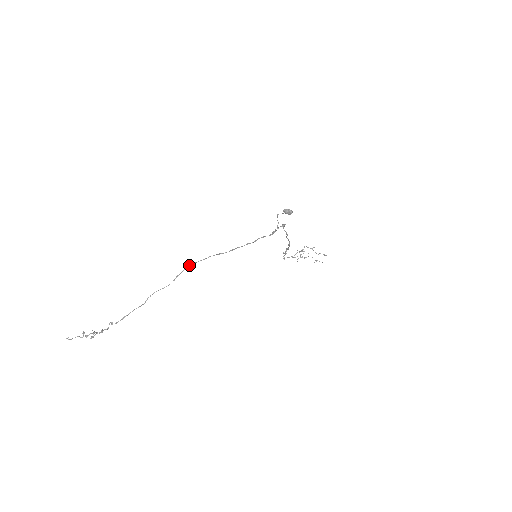
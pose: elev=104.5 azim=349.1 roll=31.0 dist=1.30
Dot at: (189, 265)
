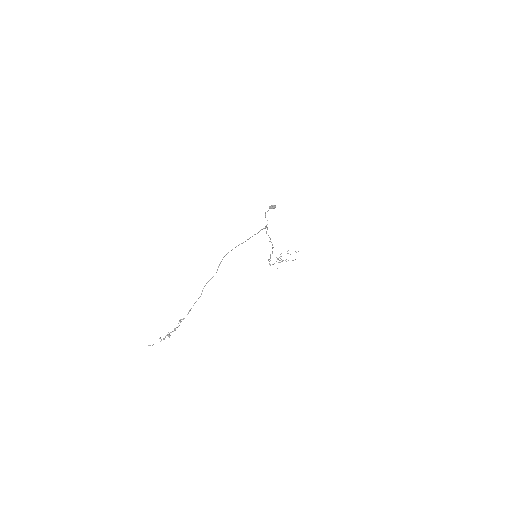
Dot at: (224, 256)
